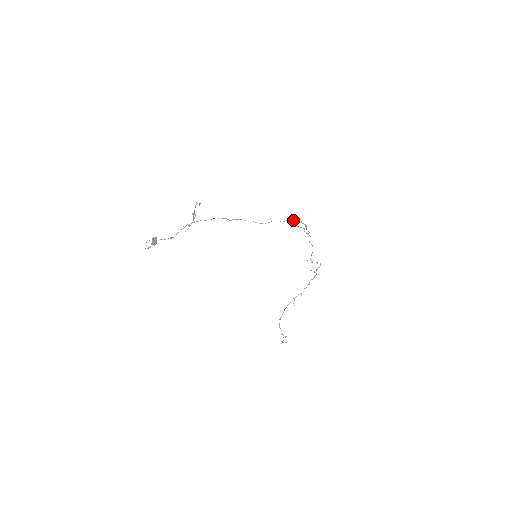
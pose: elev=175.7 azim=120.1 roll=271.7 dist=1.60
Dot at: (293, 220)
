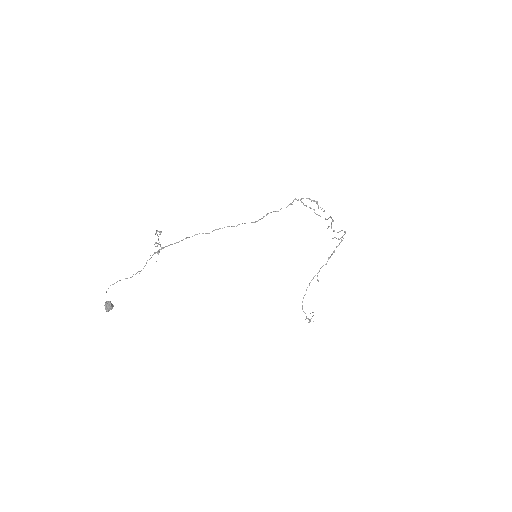
Dot at: (298, 200)
